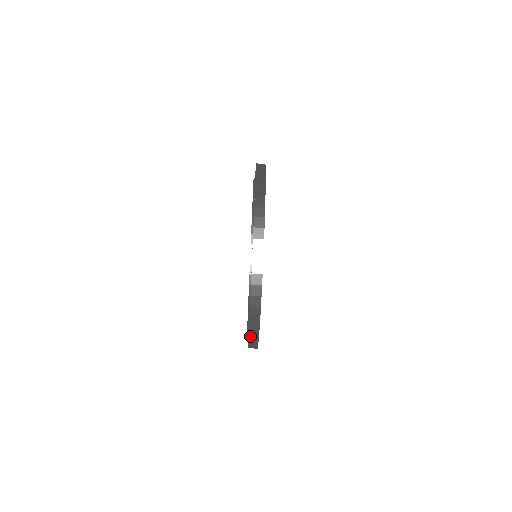
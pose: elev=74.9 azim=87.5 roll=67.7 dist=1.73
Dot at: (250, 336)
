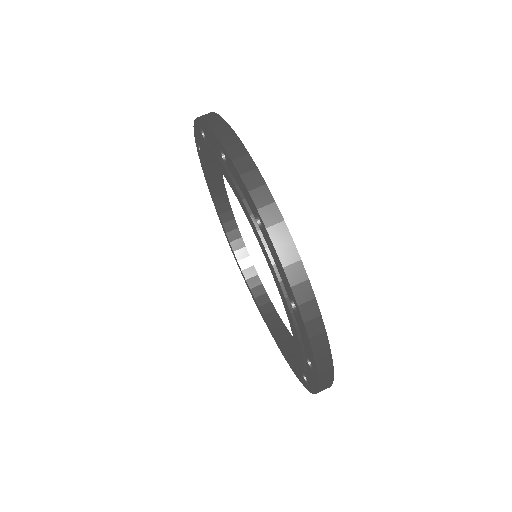
Dot at: (300, 306)
